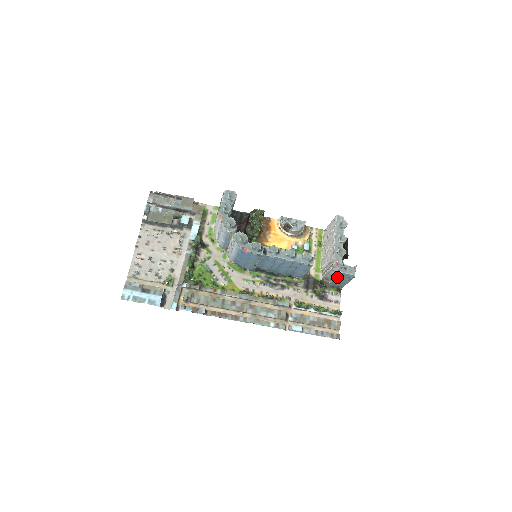
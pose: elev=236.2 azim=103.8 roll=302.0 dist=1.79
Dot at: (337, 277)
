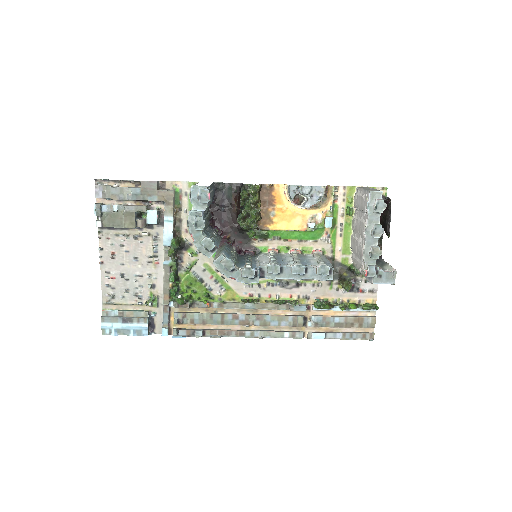
Dot at: (369, 280)
